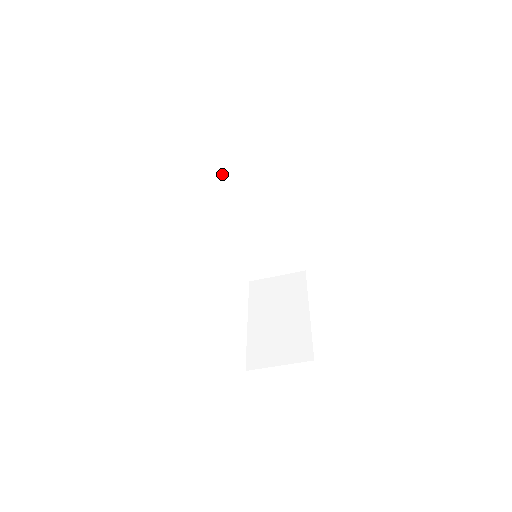
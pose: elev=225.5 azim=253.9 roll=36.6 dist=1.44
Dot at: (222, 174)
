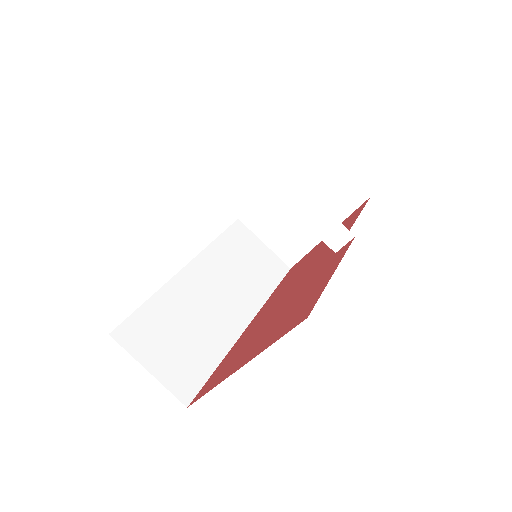
Dot at: (235, 246)
